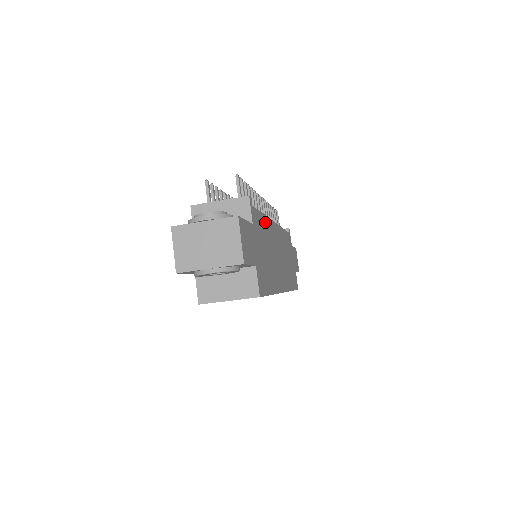
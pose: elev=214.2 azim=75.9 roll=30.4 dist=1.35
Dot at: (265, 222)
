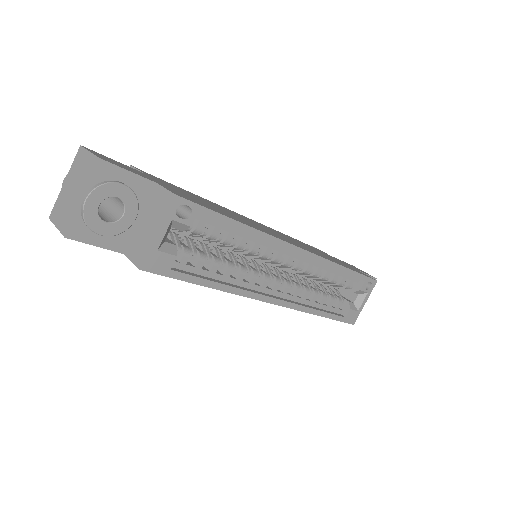
Dot at: occluded
